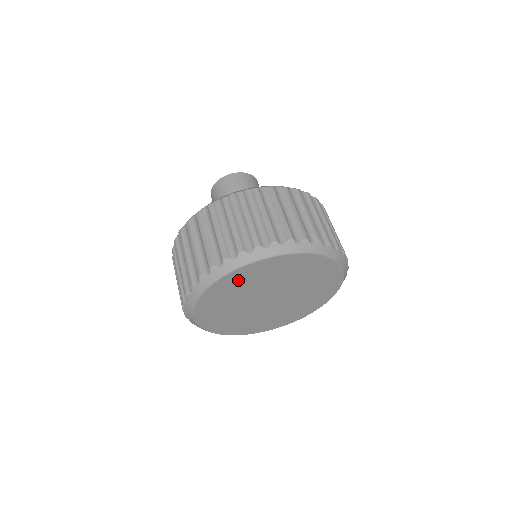
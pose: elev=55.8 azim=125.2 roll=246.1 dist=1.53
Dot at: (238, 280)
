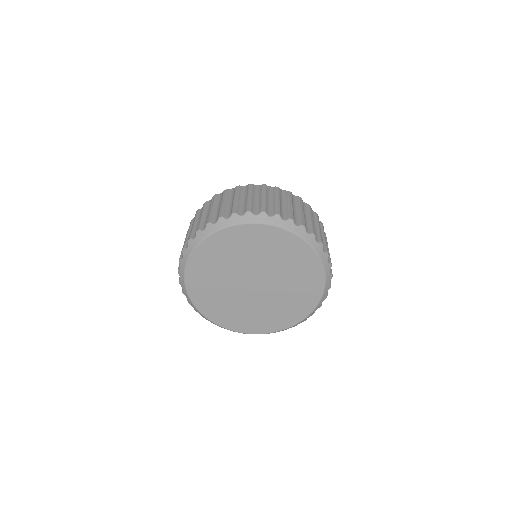
Dot at: (276, 241)
